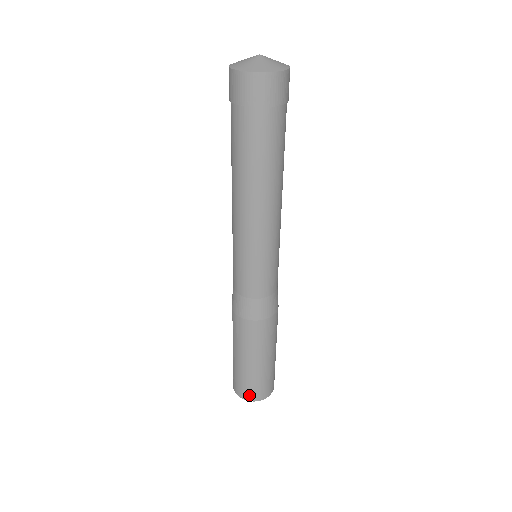
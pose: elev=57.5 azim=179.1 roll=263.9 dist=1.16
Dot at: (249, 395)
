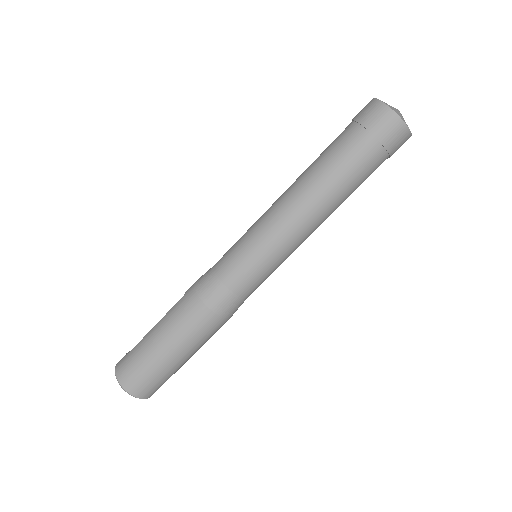
Dot at: (128, 380)
